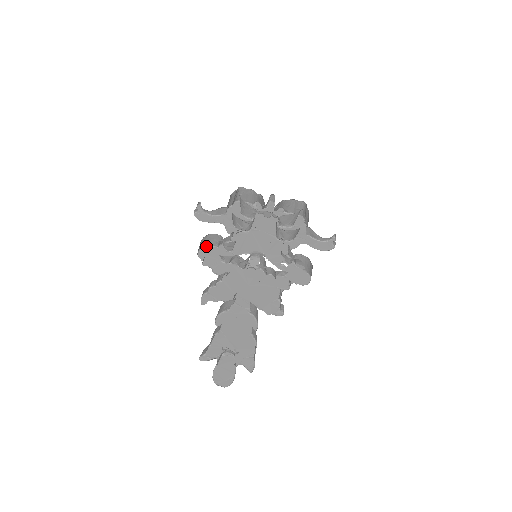
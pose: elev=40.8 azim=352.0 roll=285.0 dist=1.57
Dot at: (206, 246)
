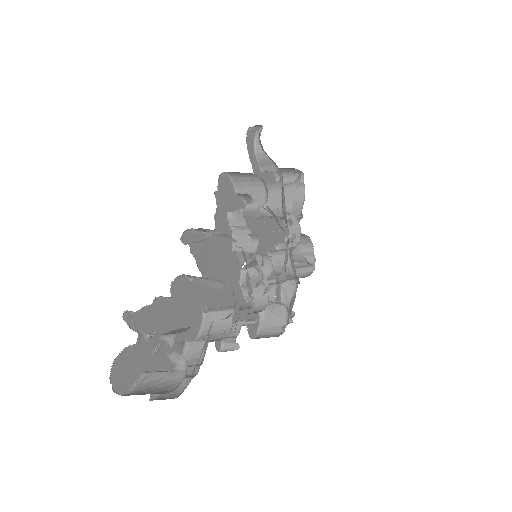
Dot at: (232, 177)
